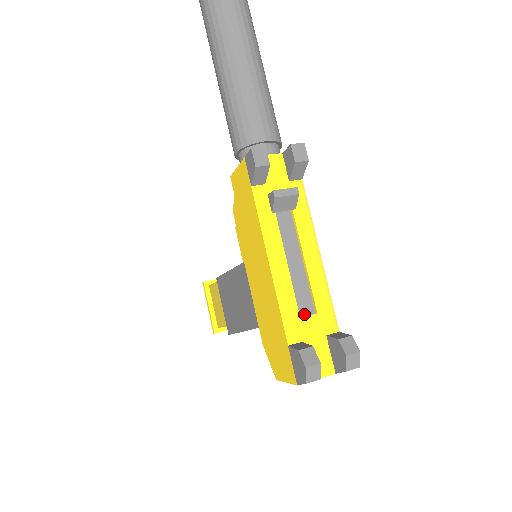
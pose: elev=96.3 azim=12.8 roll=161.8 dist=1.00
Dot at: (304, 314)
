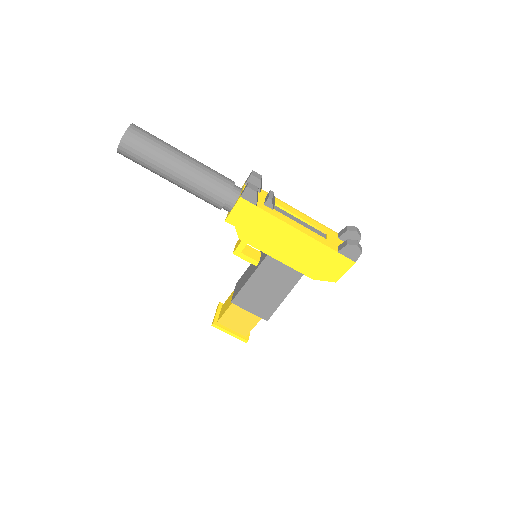
Dot at: (324, 238)
